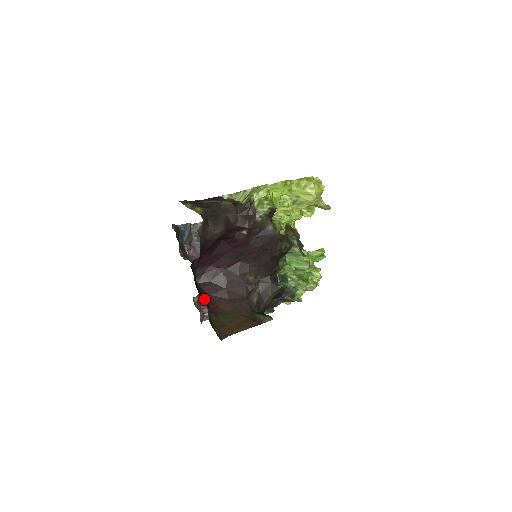
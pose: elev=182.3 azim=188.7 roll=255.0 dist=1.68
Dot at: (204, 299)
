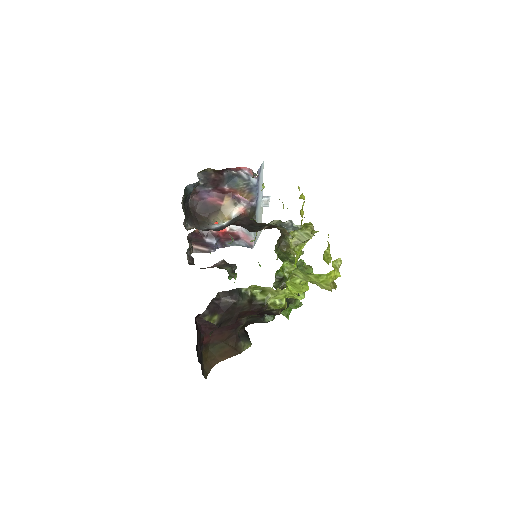
Dot at: (201, 354)
